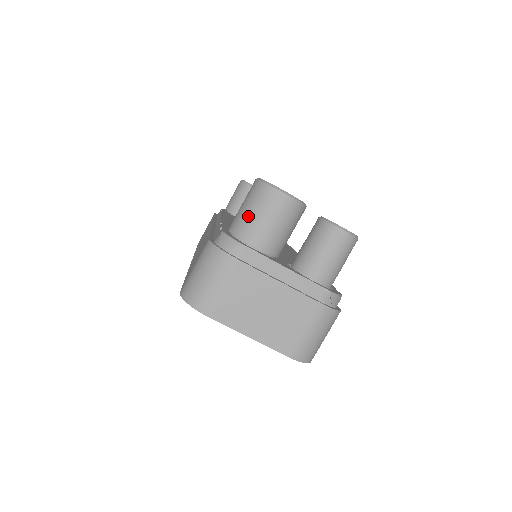
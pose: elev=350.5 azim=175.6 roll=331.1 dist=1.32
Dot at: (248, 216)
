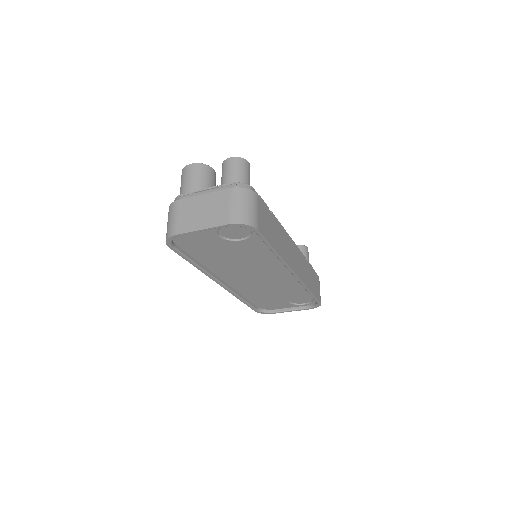
Dot at: (181, 187)
